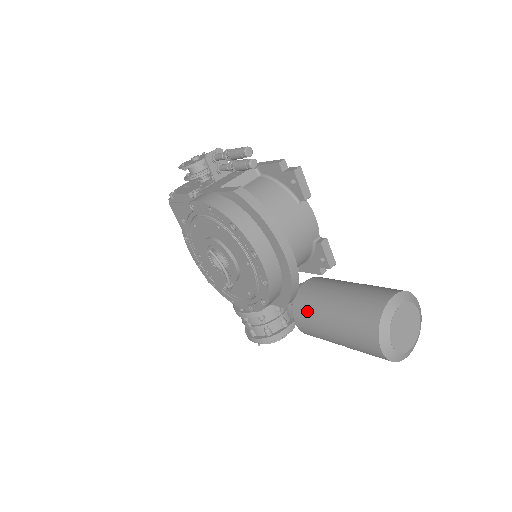
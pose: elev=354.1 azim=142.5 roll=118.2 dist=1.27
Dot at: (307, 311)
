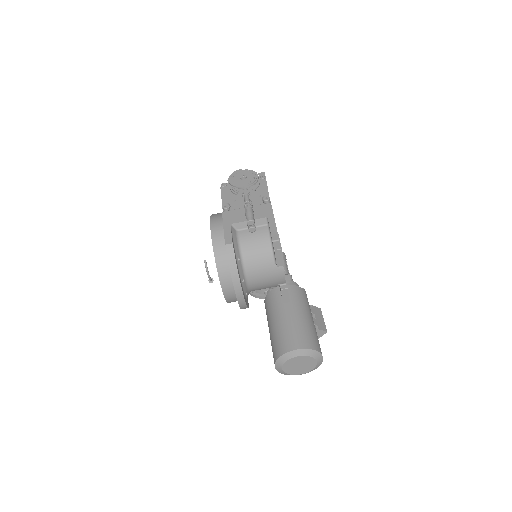
Dot at: (268, 306)
